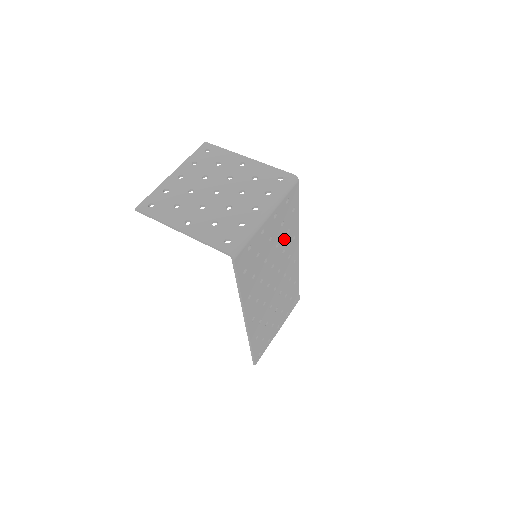
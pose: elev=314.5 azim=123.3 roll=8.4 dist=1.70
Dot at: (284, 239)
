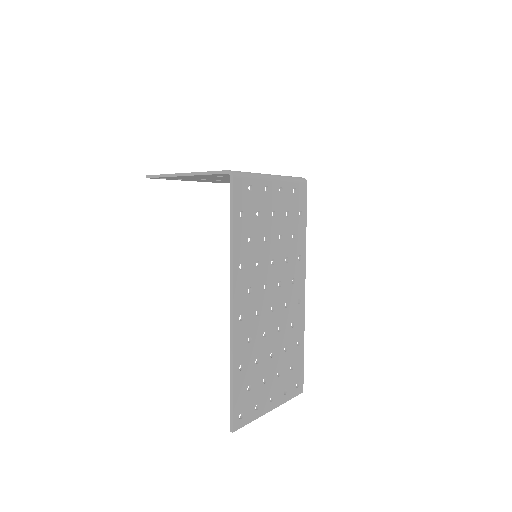
Dot at: (288, 241)
